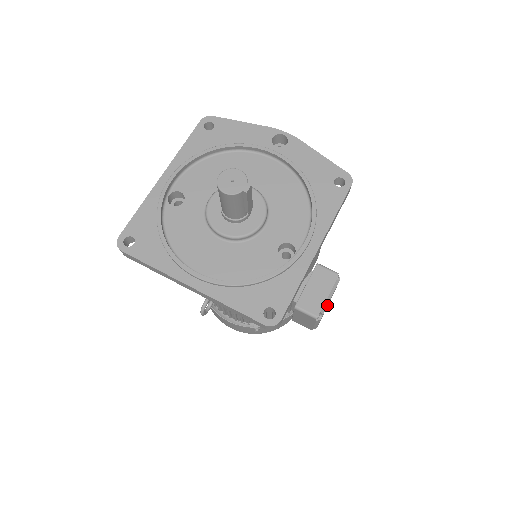
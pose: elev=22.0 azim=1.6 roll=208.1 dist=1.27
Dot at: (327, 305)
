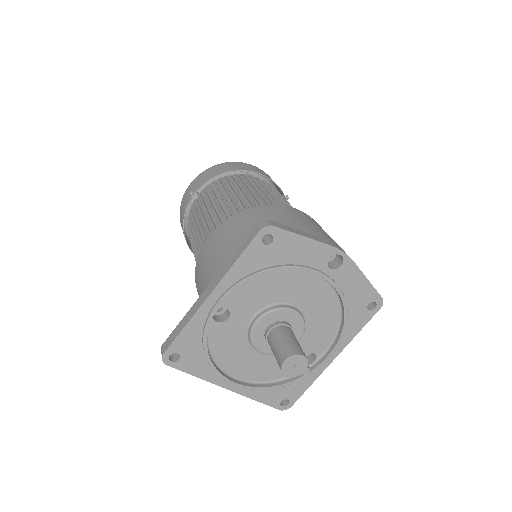
Dot at: occluded
